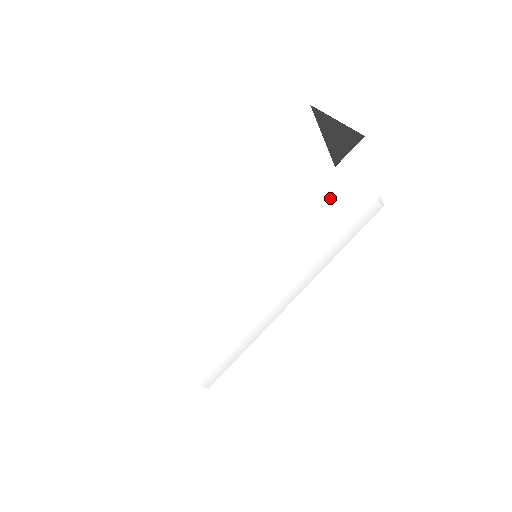
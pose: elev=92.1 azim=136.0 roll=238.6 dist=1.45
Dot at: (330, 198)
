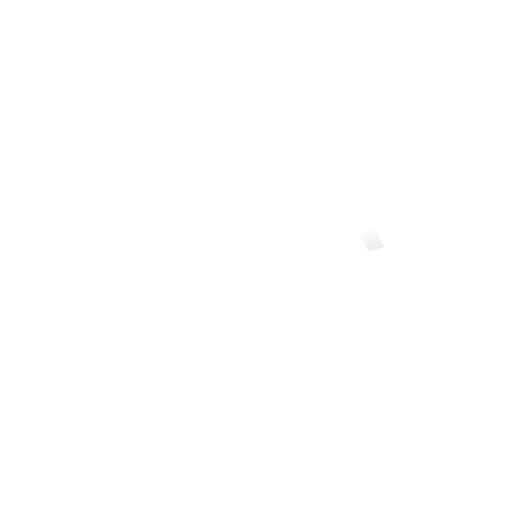
Dot at: (307, 198)
